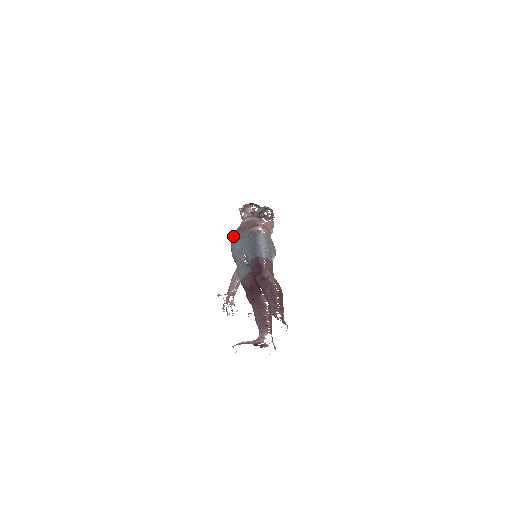
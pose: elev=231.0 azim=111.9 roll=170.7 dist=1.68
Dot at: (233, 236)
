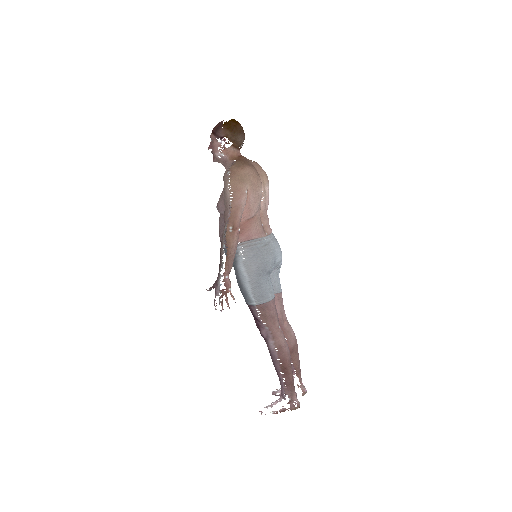
Dot at: occluded
